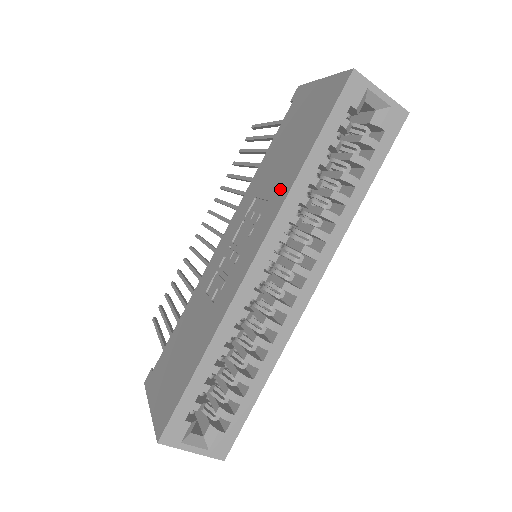
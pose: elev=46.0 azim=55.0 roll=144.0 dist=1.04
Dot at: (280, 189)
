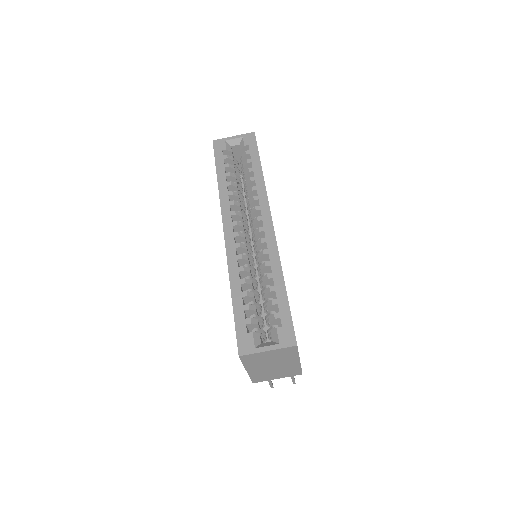
Dot at: occluded
